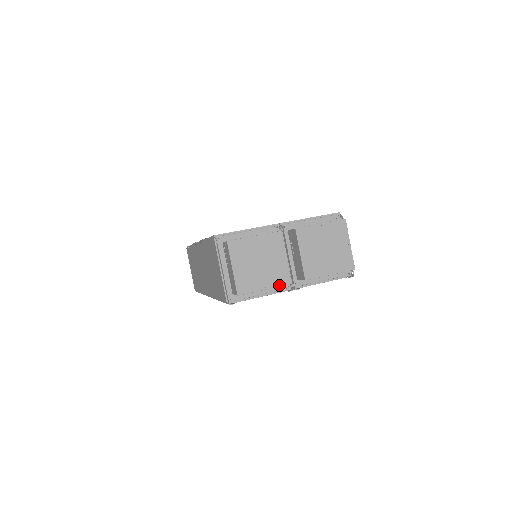
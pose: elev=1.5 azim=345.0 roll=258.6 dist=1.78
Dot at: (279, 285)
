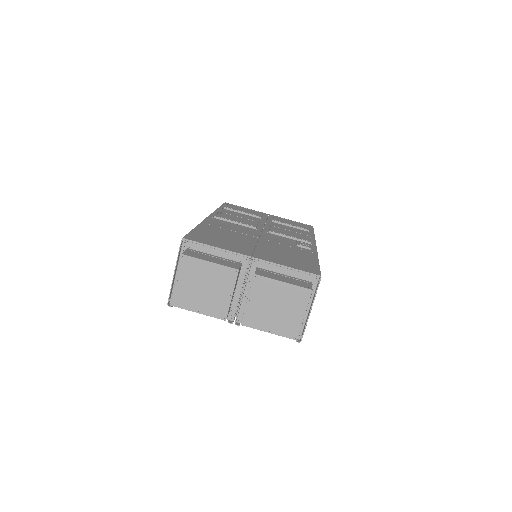
Dot at: (213, 316)
